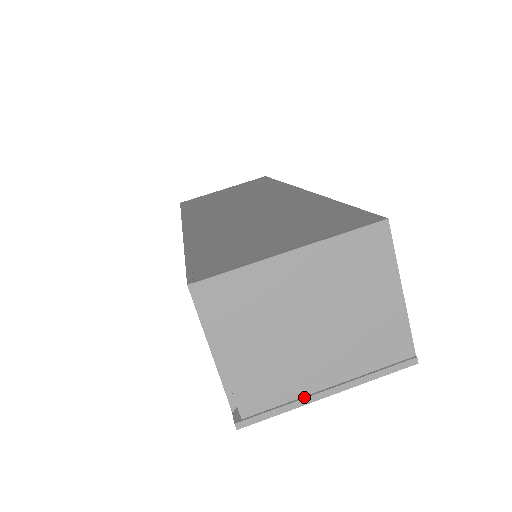
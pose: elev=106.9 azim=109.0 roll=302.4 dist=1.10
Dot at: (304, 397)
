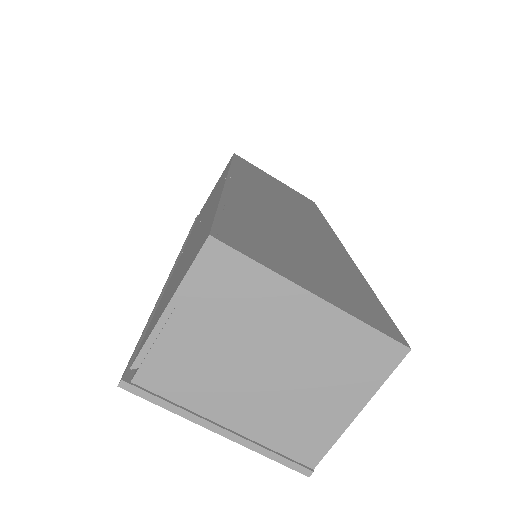
Dot at: (198, 415)
